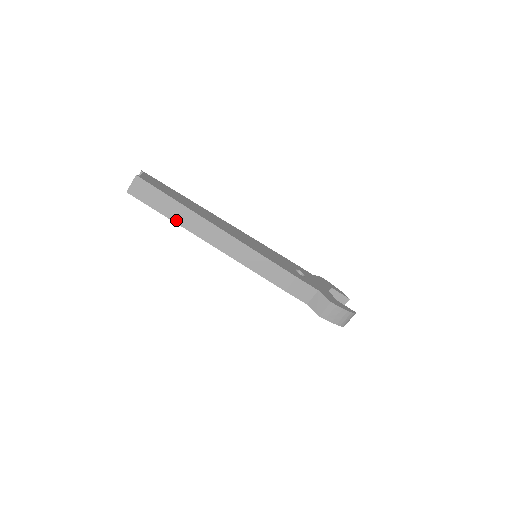
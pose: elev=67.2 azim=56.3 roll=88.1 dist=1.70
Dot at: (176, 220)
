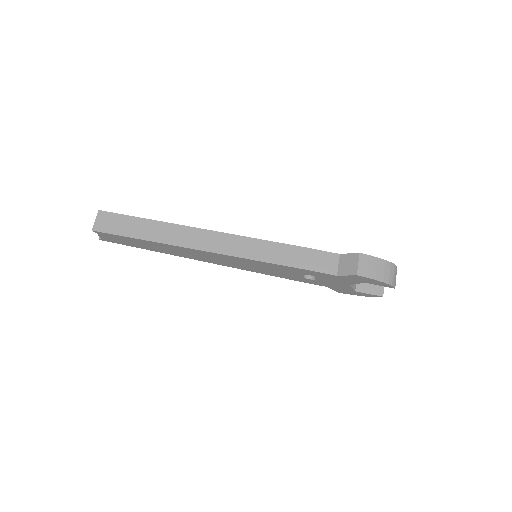
Dot at: (153, 239)
